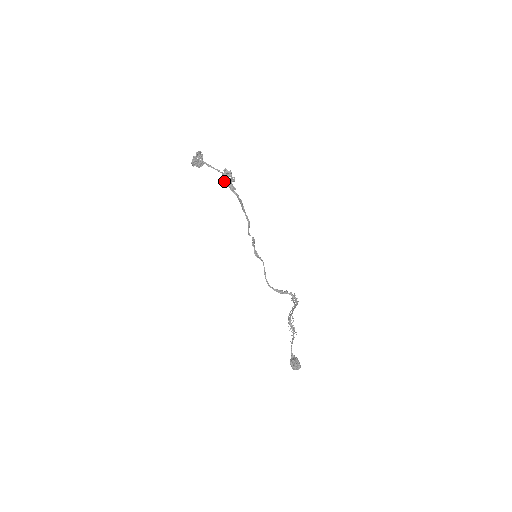
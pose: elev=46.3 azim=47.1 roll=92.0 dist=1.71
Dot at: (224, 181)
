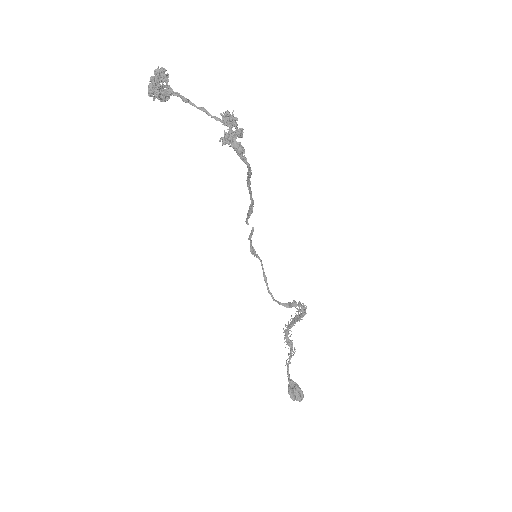
Dot at: (226, 137)
